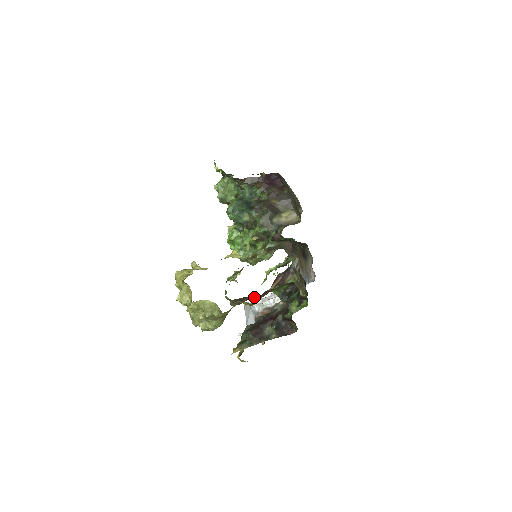
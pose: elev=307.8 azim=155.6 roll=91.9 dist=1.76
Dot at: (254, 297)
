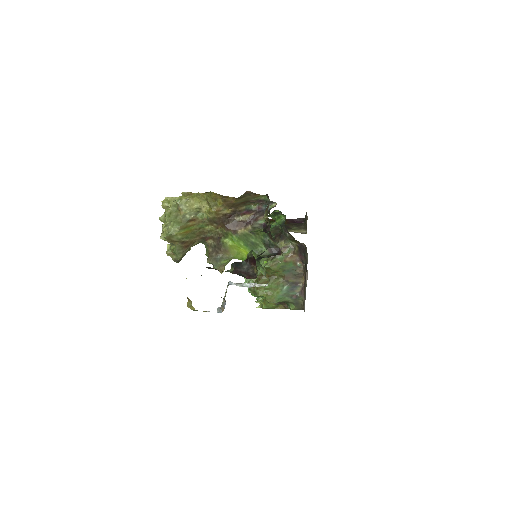
Dot at: (225, 231)
